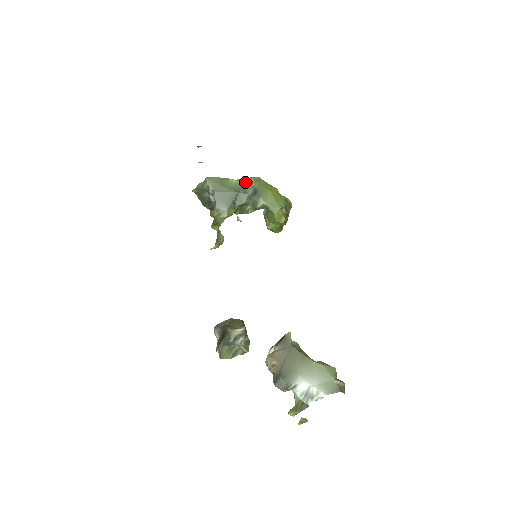
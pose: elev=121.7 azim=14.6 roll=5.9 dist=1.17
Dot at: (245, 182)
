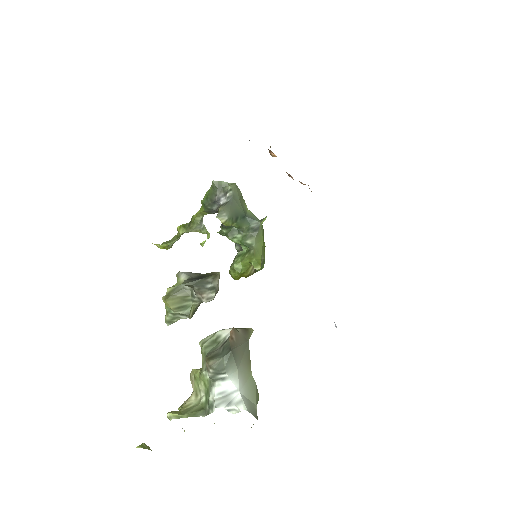
Dot at: (255, 216)
